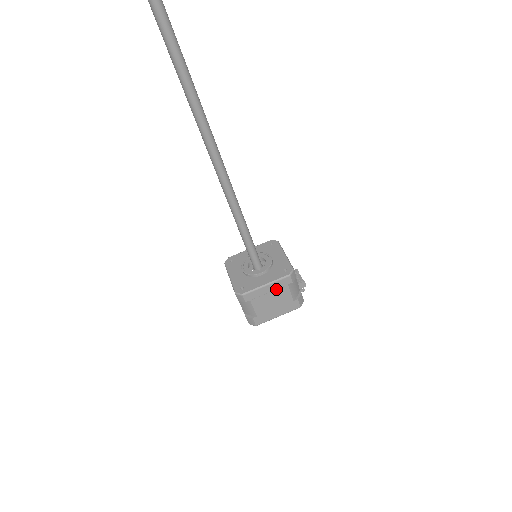
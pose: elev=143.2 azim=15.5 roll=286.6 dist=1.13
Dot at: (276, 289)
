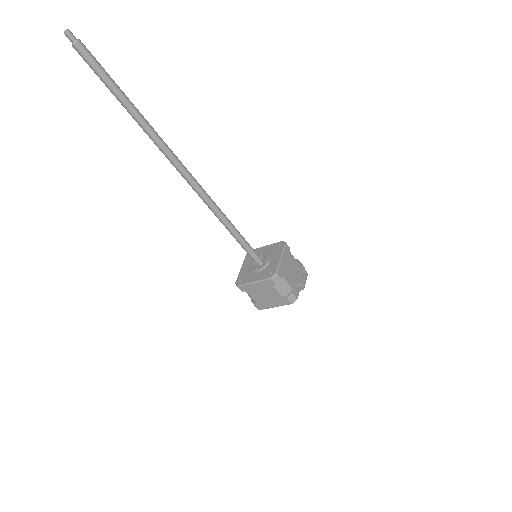
Dot at: (264, 287)
